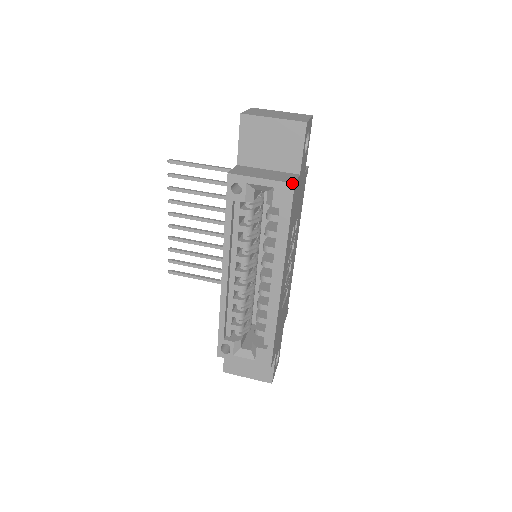
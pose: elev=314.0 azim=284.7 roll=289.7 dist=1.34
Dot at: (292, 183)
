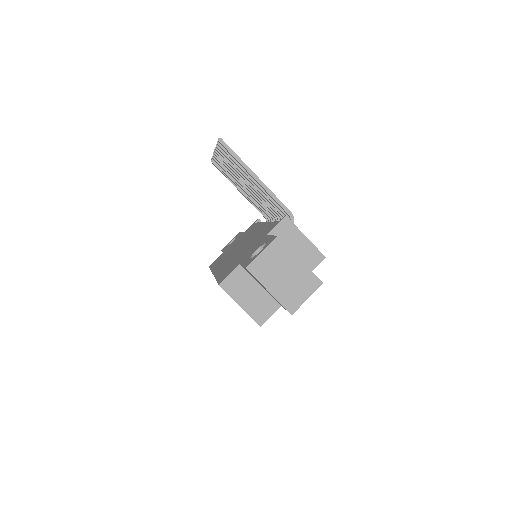
Dot at: (259, 325)
